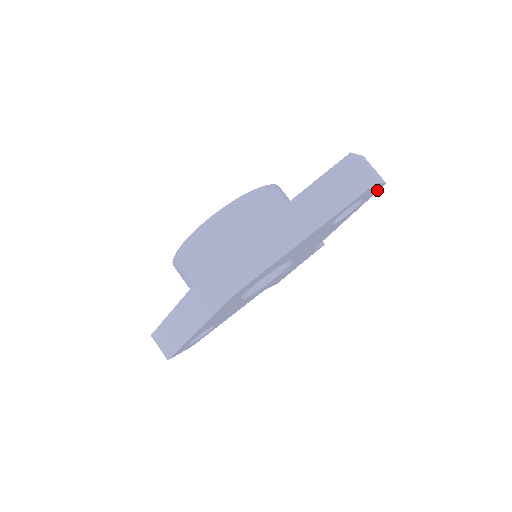
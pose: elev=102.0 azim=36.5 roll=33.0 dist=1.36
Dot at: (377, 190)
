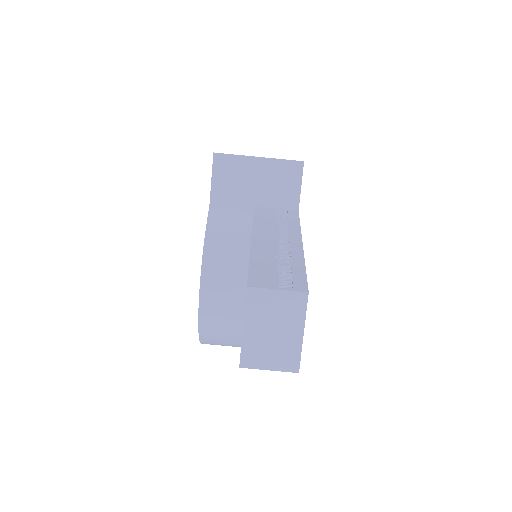
Dot at: occluded
